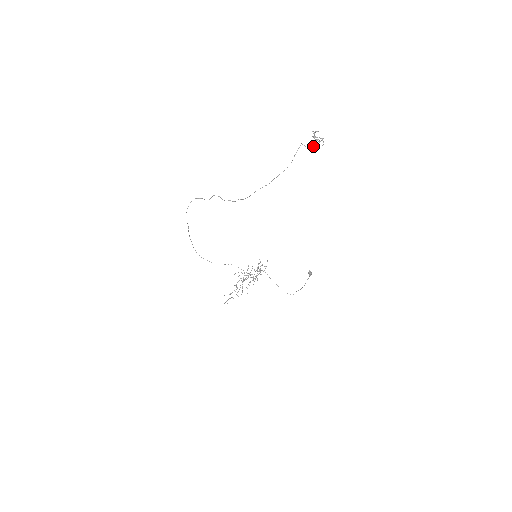
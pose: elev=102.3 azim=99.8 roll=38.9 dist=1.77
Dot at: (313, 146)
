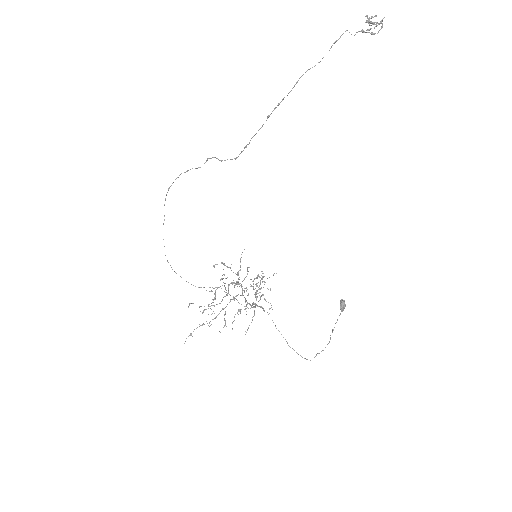
Dot at: (366, 32)
